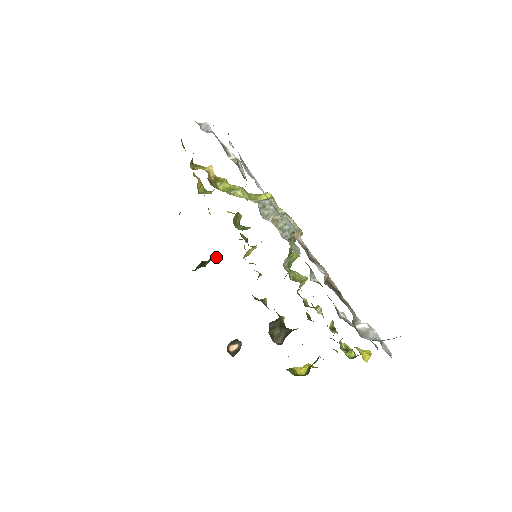
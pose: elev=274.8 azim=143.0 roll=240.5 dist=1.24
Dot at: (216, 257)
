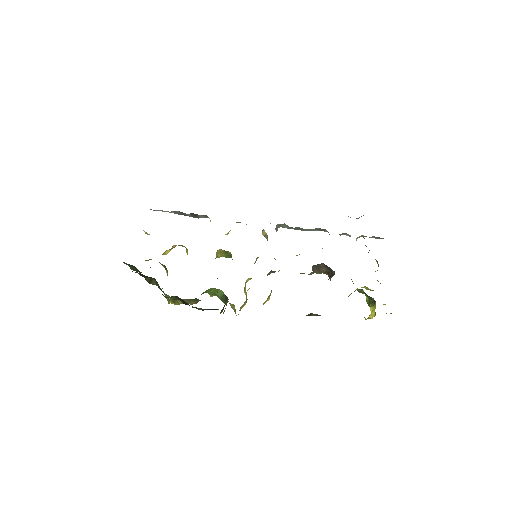
Dot at: occluded
